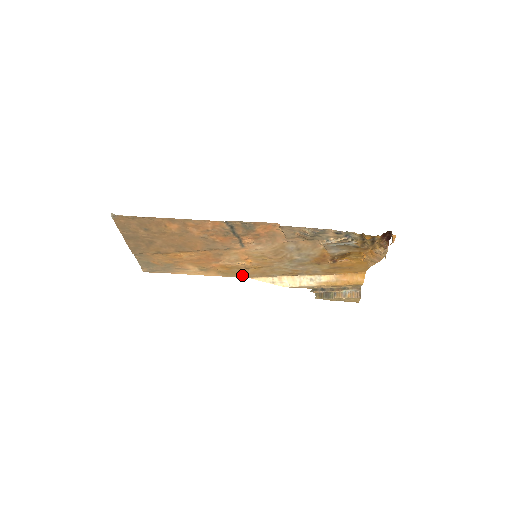
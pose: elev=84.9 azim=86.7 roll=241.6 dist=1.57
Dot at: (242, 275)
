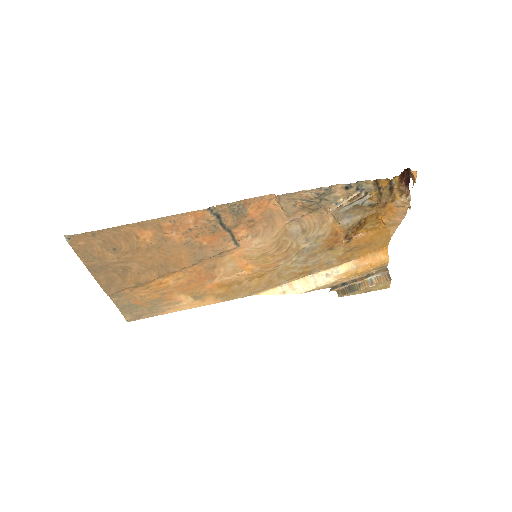
Dot at: (245, 293)
